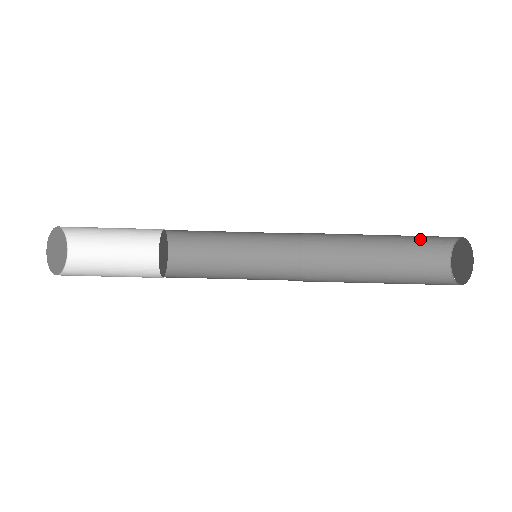
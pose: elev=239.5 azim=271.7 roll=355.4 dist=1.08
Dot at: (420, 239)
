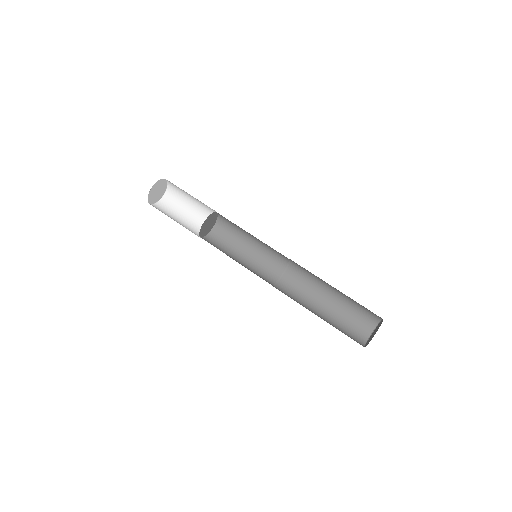
Dot at: (359, 306)
